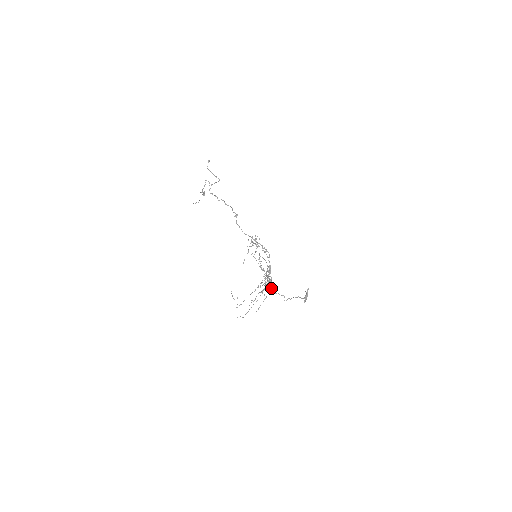
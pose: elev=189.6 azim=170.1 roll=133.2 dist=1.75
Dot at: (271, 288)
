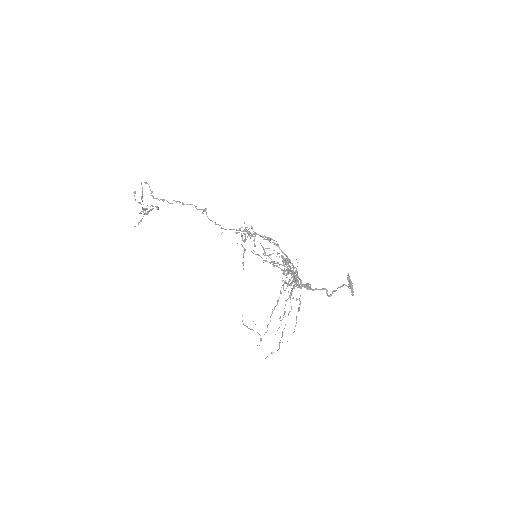
Dot at: (302, 284)
